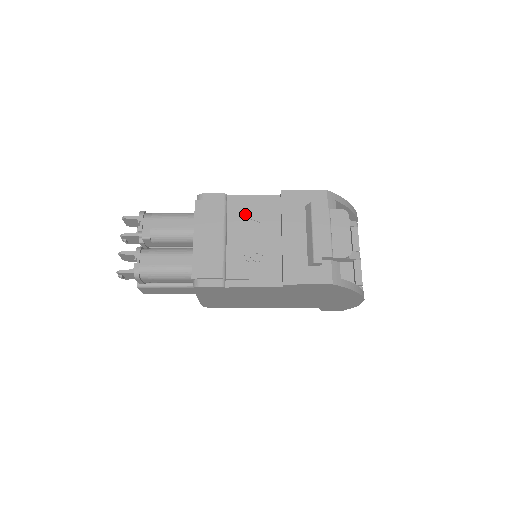
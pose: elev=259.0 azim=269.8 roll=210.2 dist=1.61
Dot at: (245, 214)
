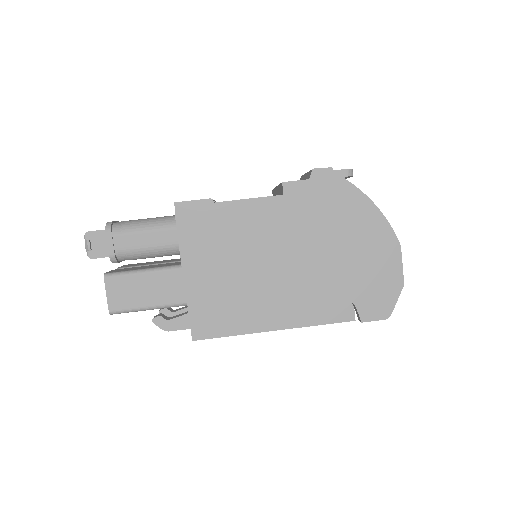
Dot at: occluded
